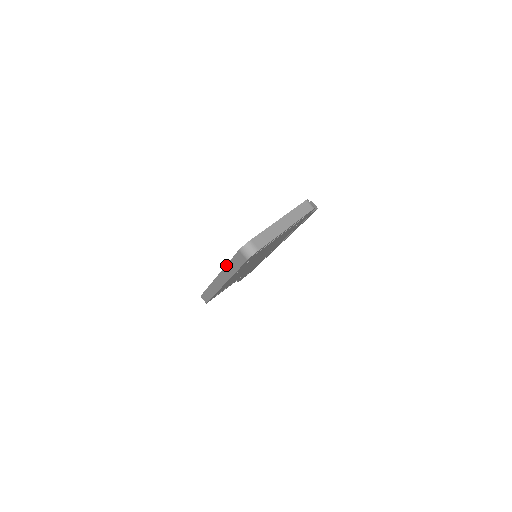
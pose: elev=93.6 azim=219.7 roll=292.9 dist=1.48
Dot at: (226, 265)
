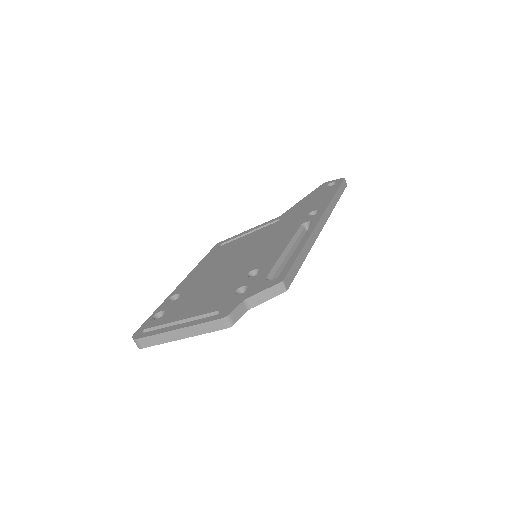
Dot at: (159, 306)
